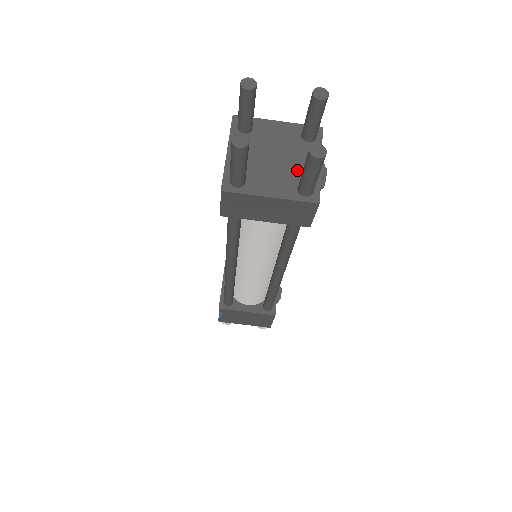
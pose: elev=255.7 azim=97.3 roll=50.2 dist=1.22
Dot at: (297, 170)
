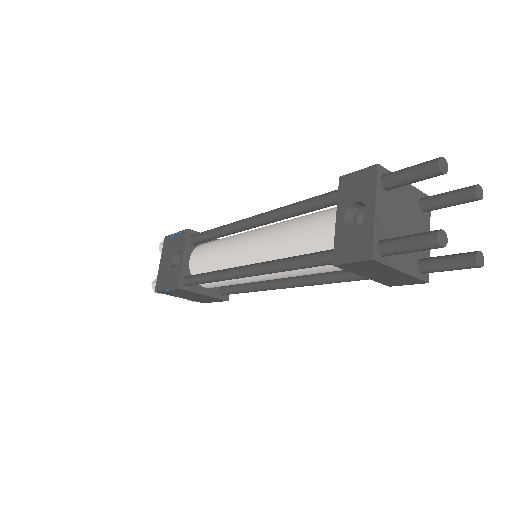
Dot at: occluded
